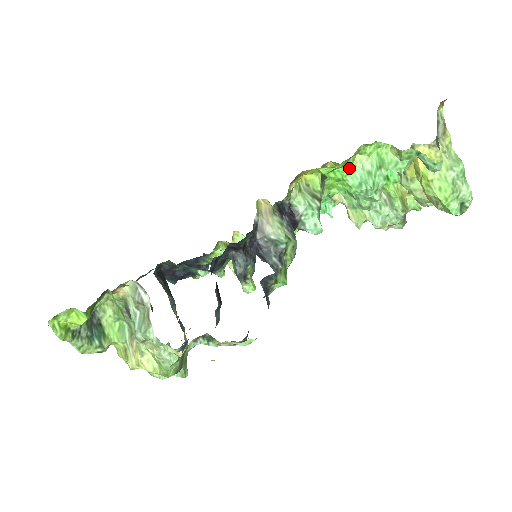
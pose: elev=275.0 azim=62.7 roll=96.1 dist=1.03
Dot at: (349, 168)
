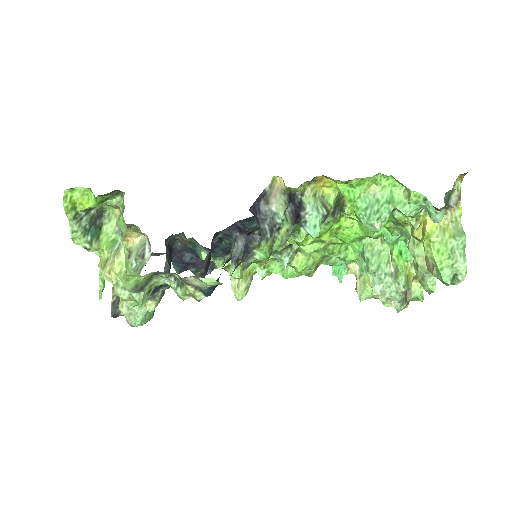
Dot at: (362, 192)
